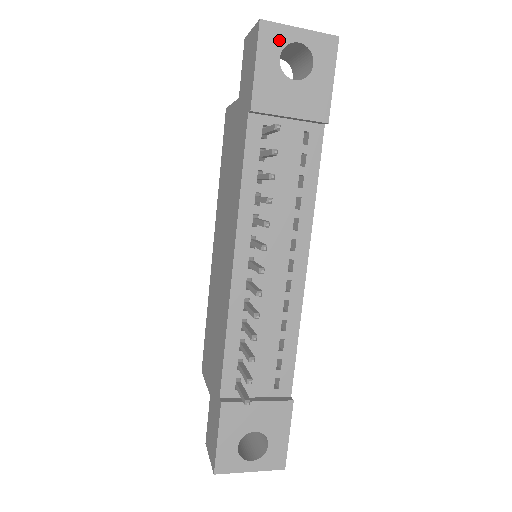
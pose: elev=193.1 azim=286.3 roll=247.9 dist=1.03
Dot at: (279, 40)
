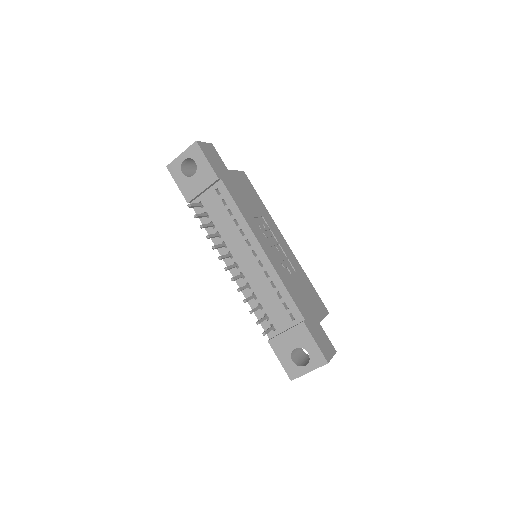
Dot at: (177, 167)
